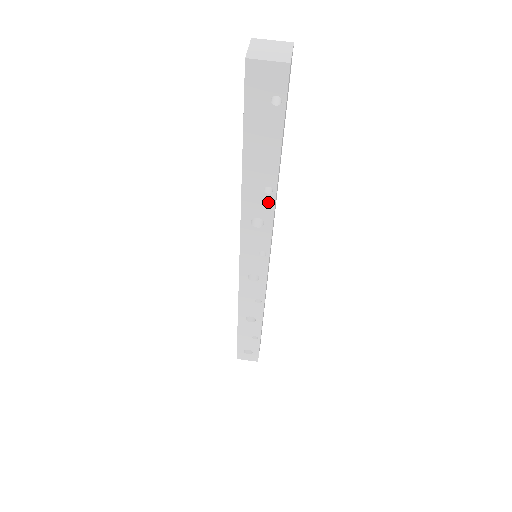
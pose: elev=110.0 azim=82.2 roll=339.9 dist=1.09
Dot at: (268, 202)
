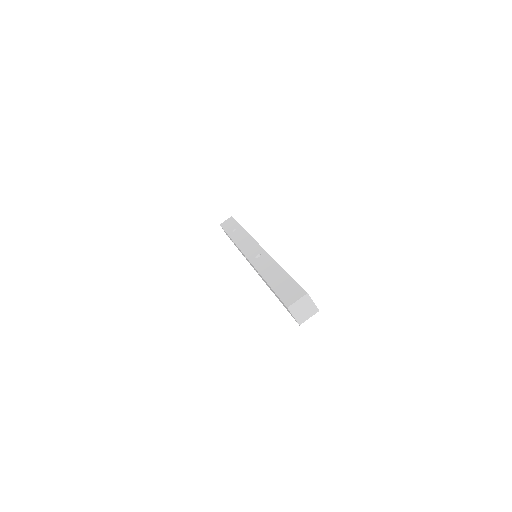
Dot at: (267, 285)
